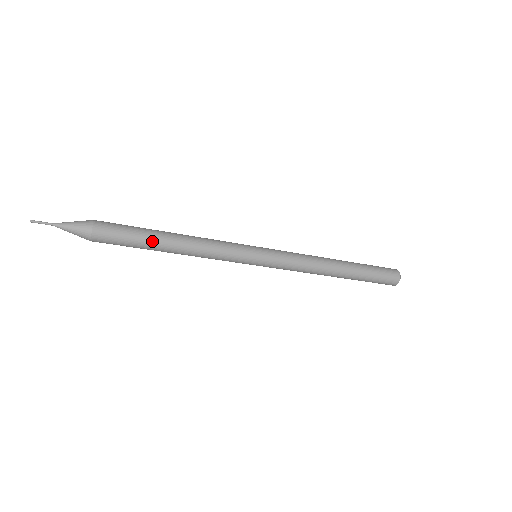
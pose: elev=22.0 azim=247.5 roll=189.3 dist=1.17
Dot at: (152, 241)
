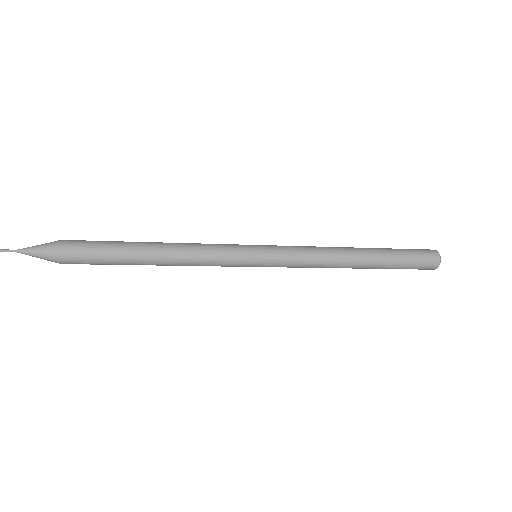
Dot at: (129, 262)
